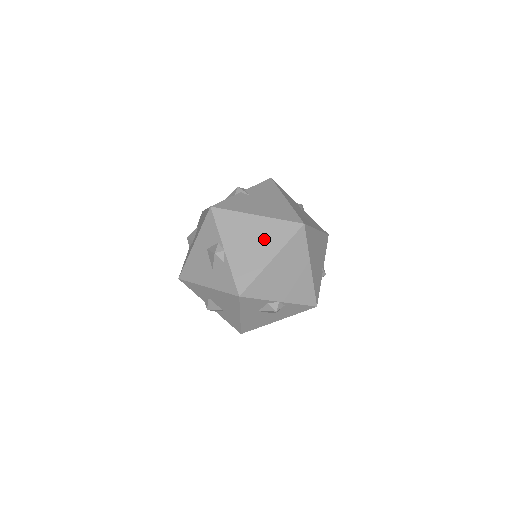
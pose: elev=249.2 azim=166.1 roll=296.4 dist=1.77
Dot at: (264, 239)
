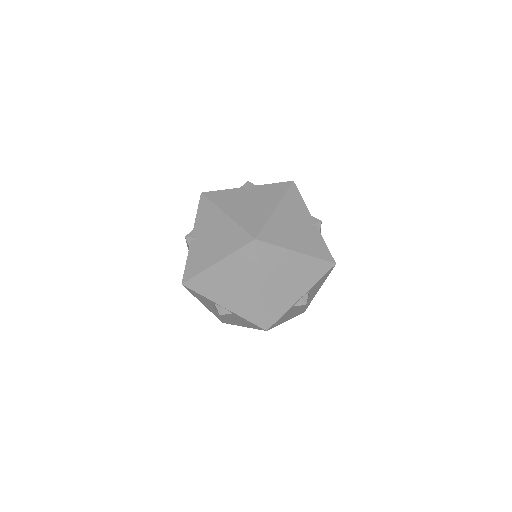
Dot at: (240, 277)
